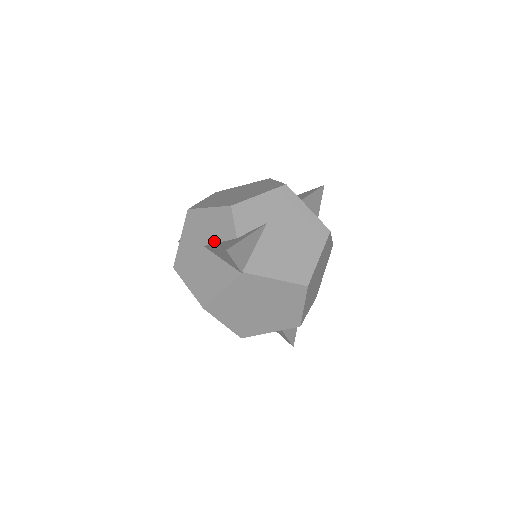
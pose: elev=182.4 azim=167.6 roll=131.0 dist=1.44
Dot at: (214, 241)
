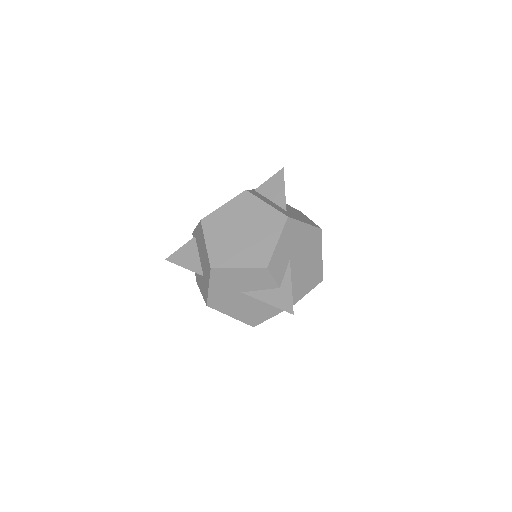
Dot at: (253, 290)
